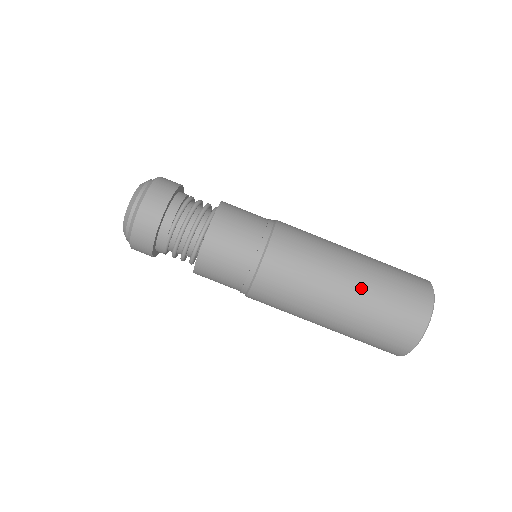
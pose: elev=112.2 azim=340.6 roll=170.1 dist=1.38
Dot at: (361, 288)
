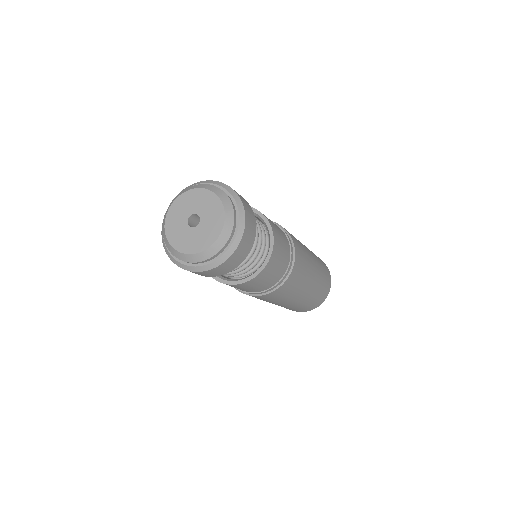
Dot at: (309, 295)
